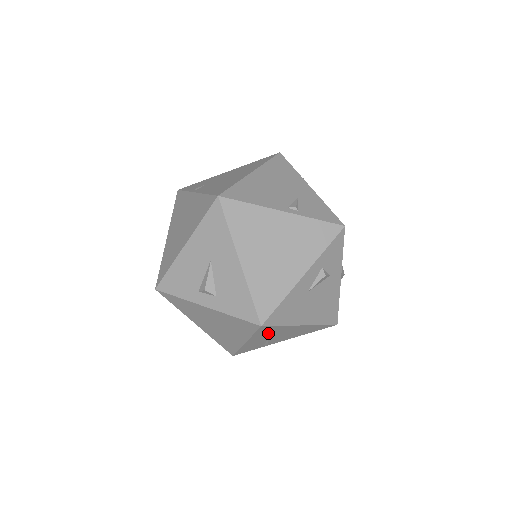
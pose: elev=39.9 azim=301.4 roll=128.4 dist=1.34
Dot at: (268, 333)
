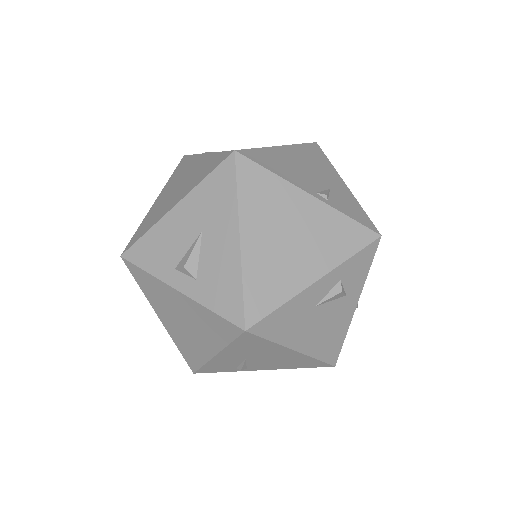
Dot at: (249, 348)
